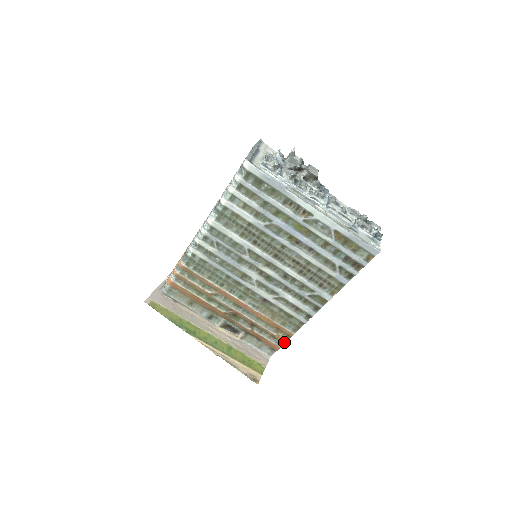
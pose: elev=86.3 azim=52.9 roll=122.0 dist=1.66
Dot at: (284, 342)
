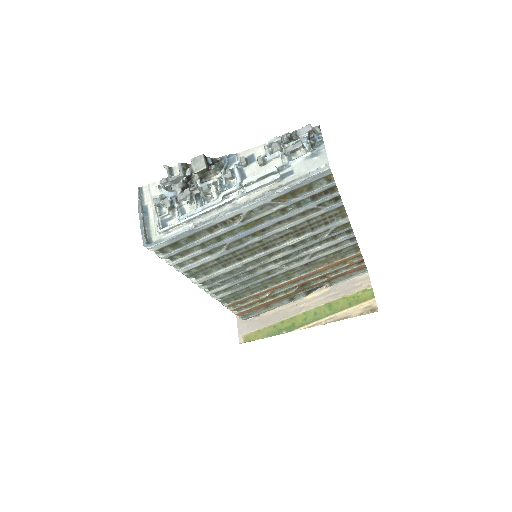
Dot at: (362, 261)
